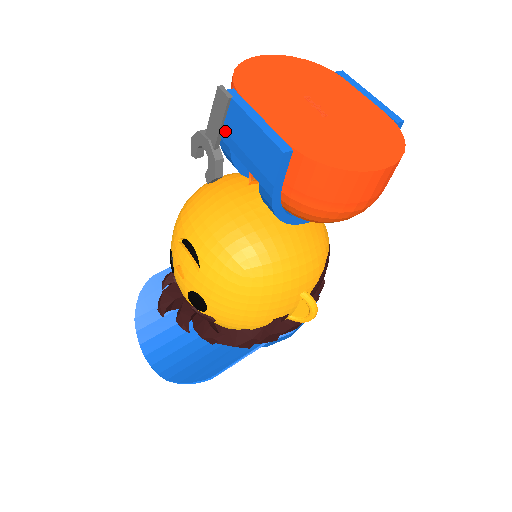
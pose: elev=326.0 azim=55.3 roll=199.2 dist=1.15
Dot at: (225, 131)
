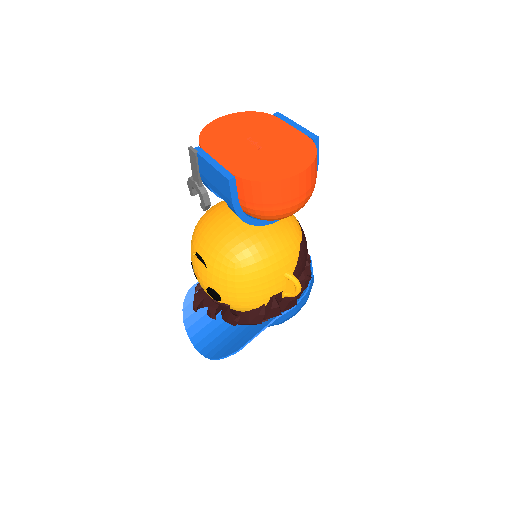
Dot at: (201, 174)
